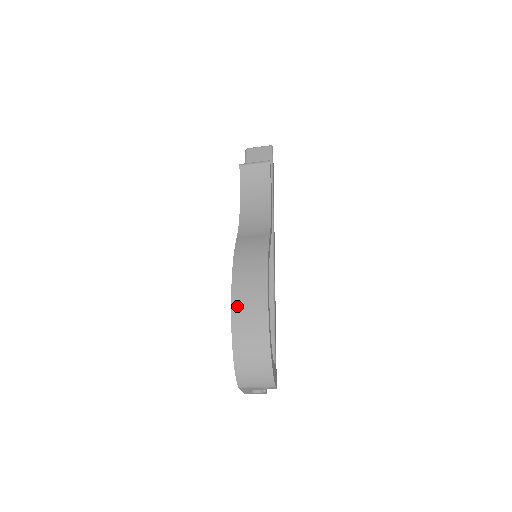
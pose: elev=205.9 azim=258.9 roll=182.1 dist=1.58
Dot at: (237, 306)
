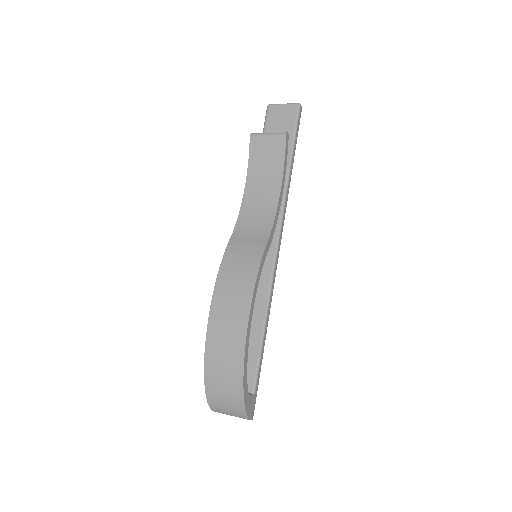
Dot at: (213, 331)
